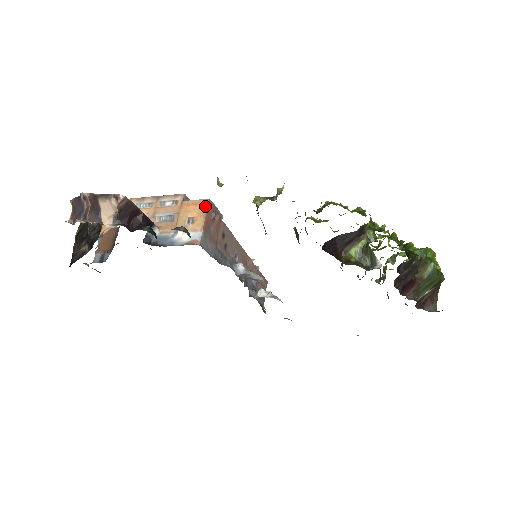
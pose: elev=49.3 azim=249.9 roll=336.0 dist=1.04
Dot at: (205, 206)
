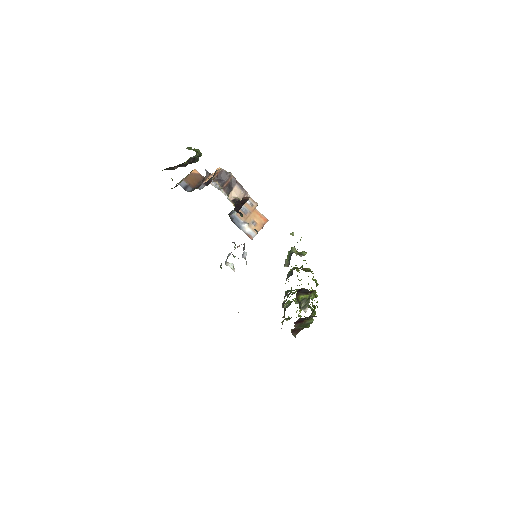
Dot at: (265, 222)
